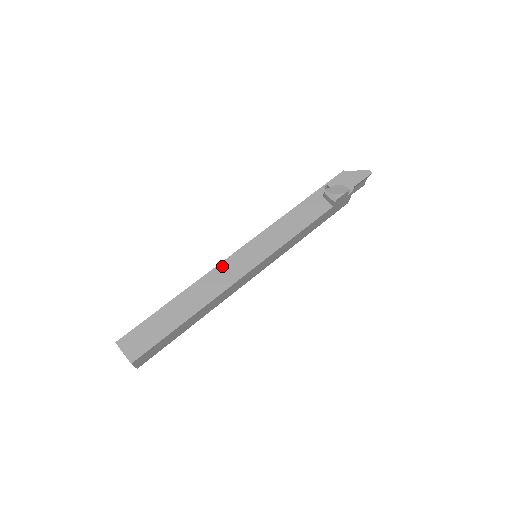
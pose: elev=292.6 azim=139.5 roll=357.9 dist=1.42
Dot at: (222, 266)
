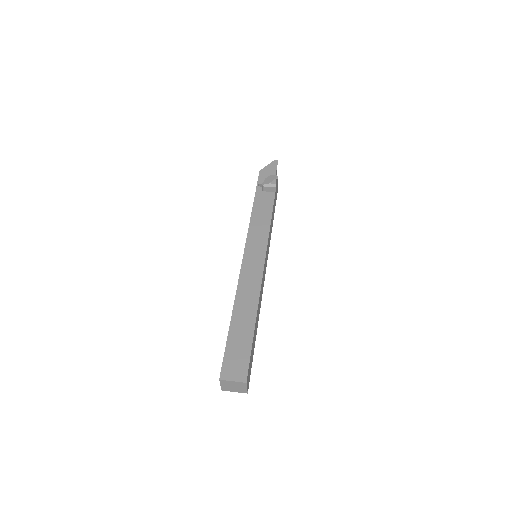
Dot at: (243, 274)
